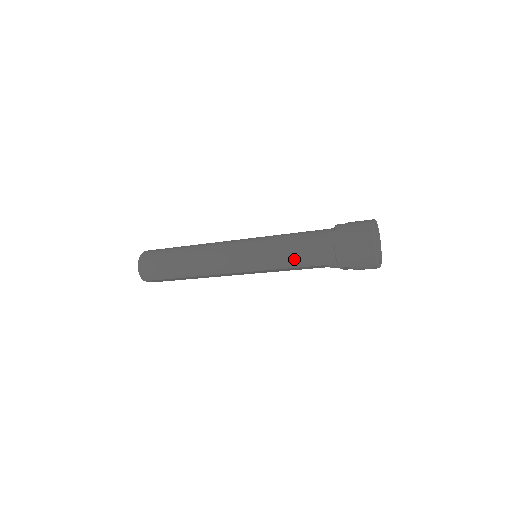
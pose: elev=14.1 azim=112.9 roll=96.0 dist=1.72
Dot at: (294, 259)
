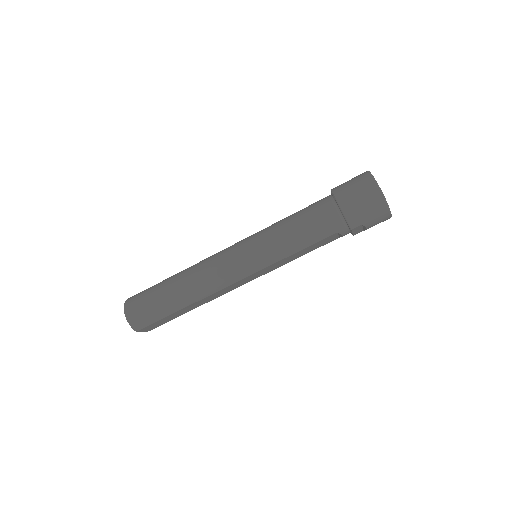
Dot at: (301, 238)
